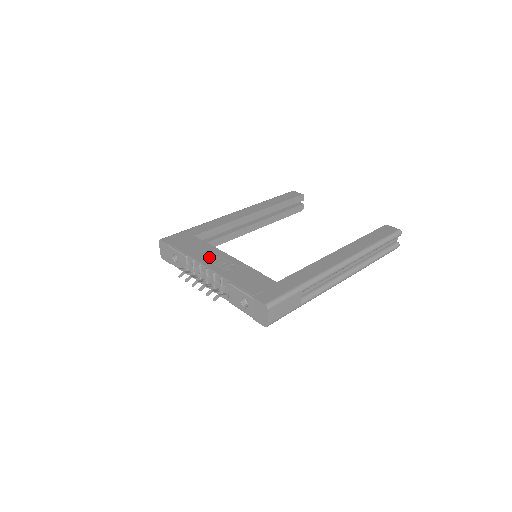
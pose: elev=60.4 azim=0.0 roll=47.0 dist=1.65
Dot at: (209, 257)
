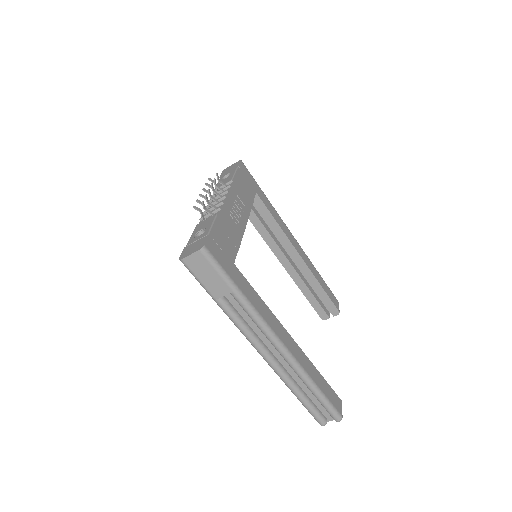
Dot at: (239, 201)
